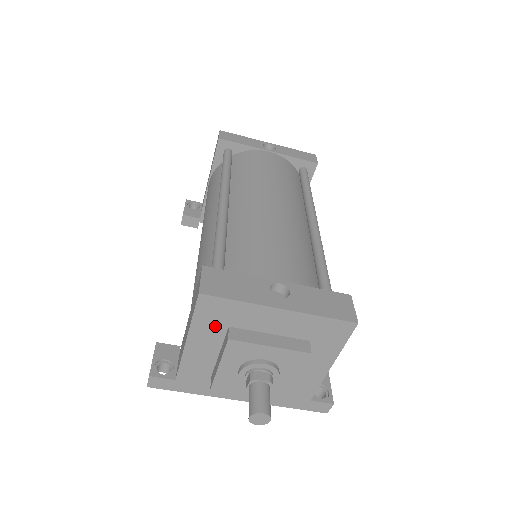
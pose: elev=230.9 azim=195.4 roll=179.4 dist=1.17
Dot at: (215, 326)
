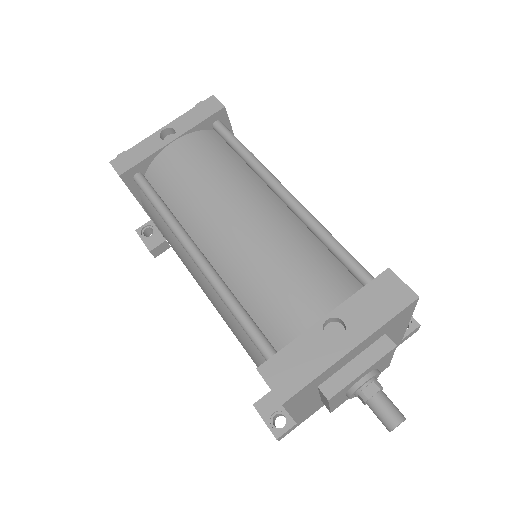
Dot at: (307, 396)
